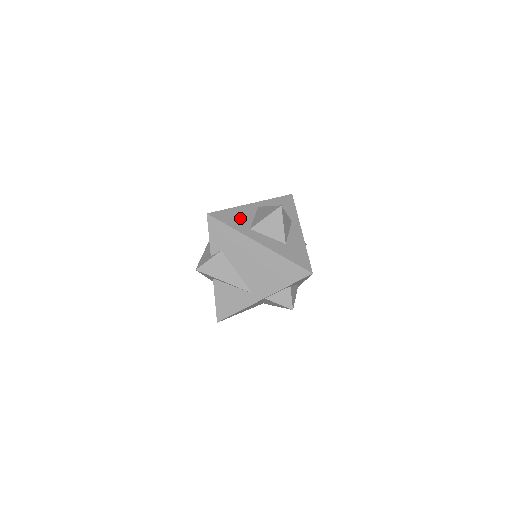
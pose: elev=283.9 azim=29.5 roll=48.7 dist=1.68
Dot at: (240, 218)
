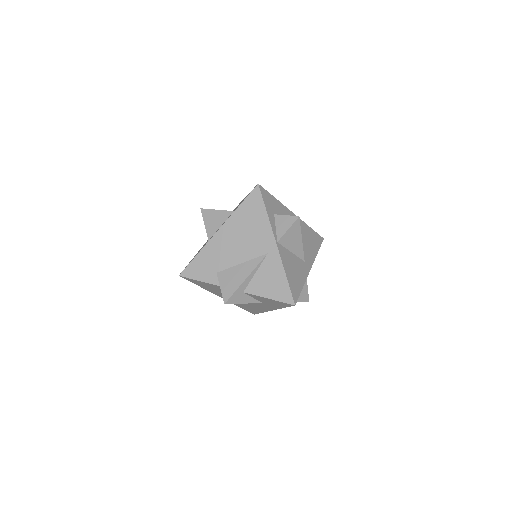
Dot at: occluded
